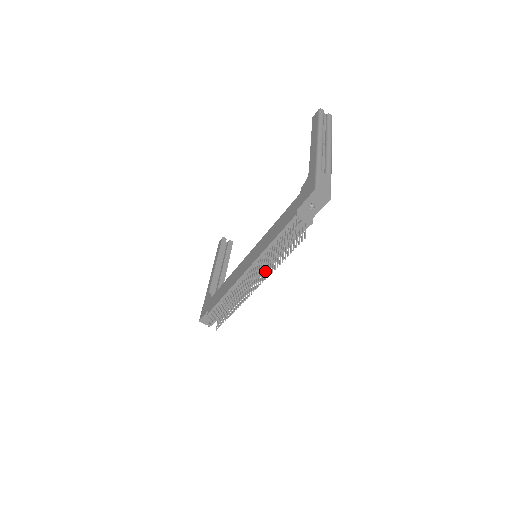
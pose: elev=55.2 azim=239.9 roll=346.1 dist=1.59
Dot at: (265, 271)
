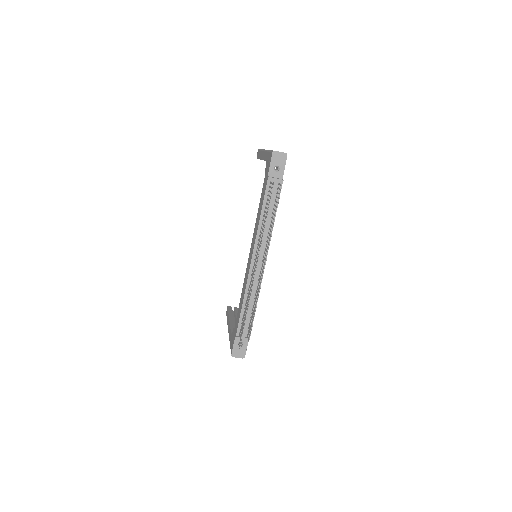
Dot at: (266, 246)
